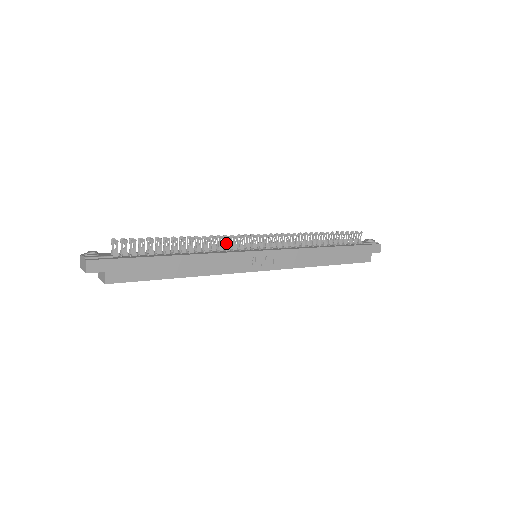
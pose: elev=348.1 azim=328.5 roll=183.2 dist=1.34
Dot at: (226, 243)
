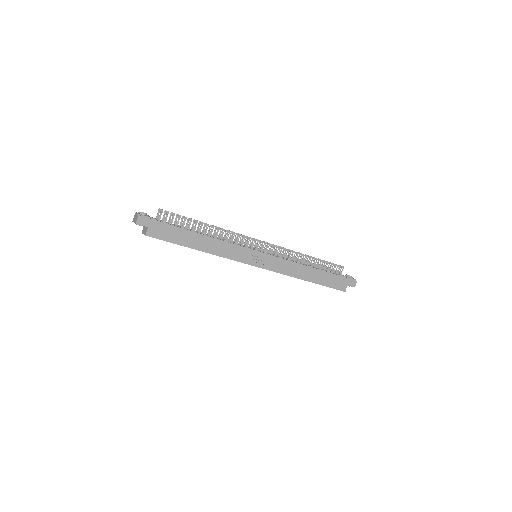
Dot at: (236, 238)
